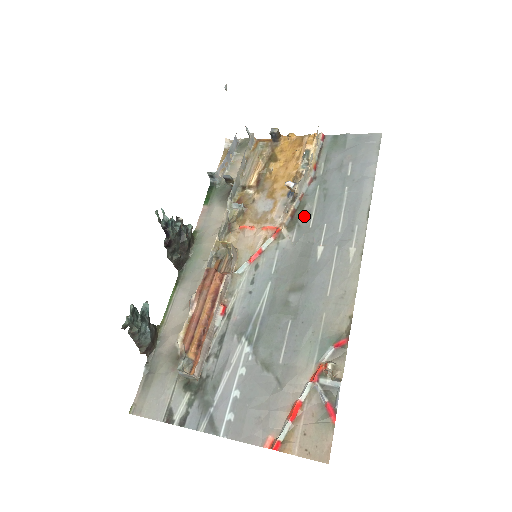
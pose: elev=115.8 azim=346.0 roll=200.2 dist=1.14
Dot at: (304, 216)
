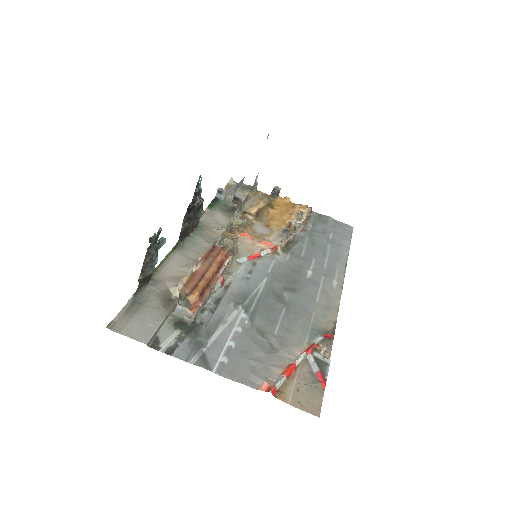
Dot at: (296, 248)
